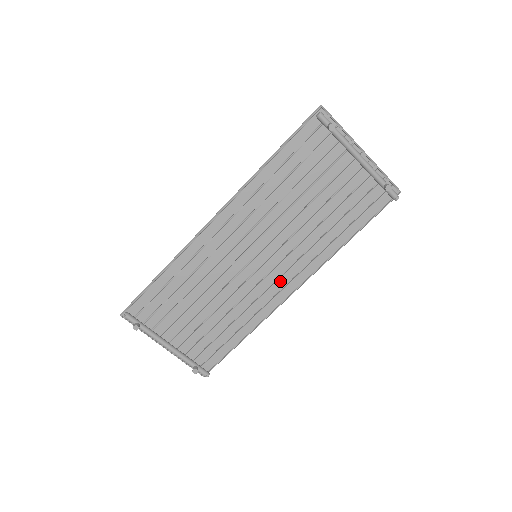
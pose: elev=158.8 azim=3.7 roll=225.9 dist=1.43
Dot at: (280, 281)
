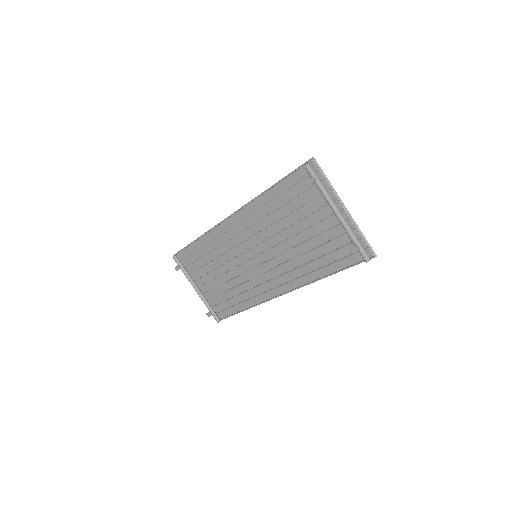
Dot at: (271, 282)
